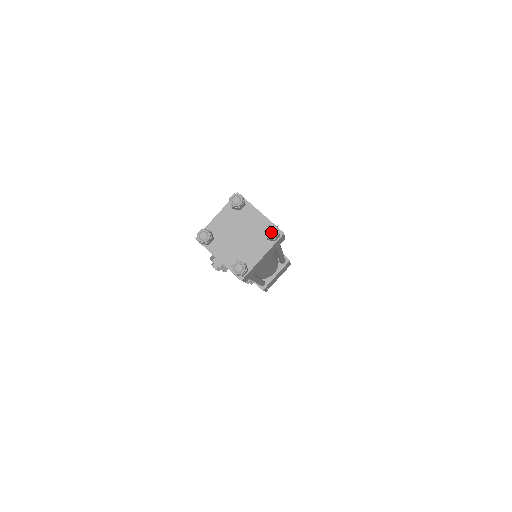
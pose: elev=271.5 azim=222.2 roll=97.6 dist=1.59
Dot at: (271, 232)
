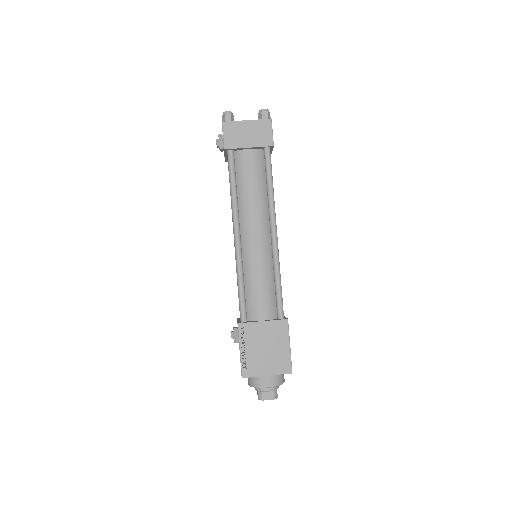
Dot at: (263, 111)
